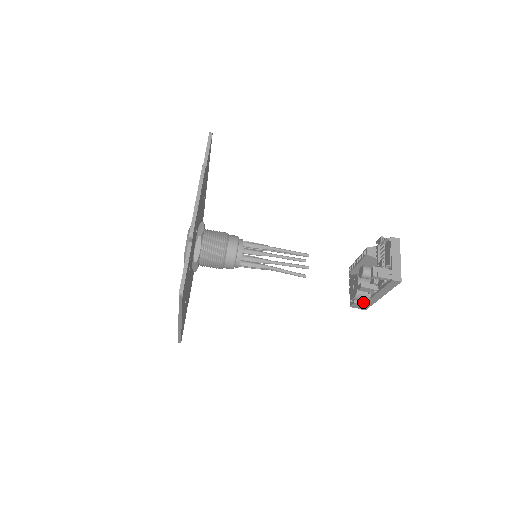
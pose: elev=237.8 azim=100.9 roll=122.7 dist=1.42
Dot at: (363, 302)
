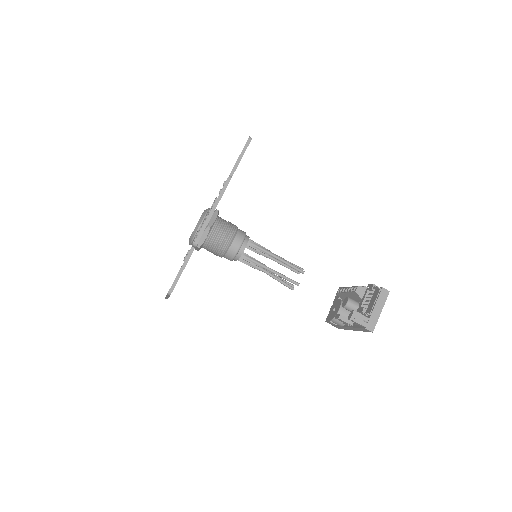
Dot at: occluded
